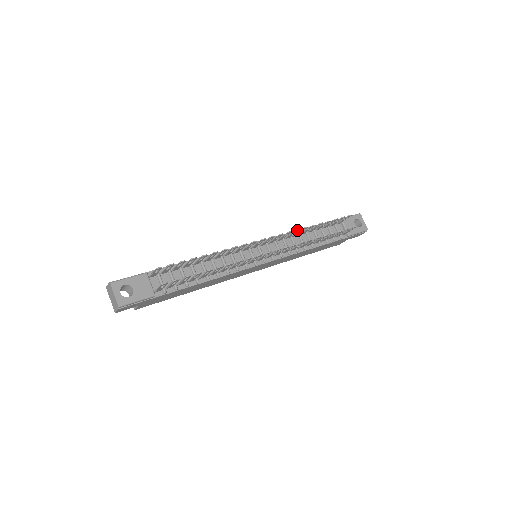
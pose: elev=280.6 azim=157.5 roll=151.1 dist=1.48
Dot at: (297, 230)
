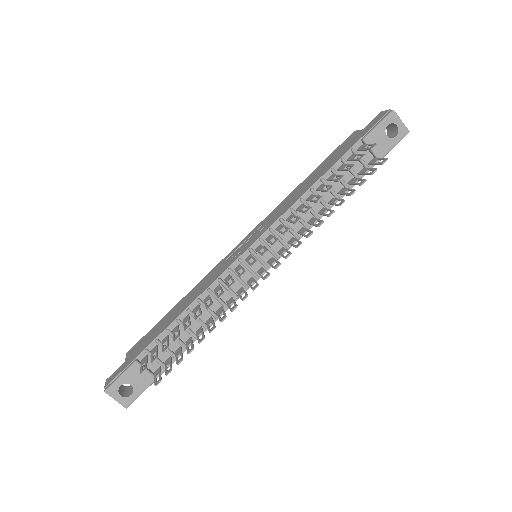
Dot at: (296, 221)
